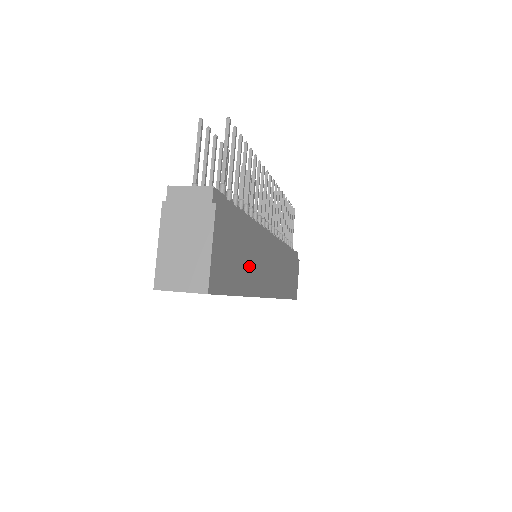
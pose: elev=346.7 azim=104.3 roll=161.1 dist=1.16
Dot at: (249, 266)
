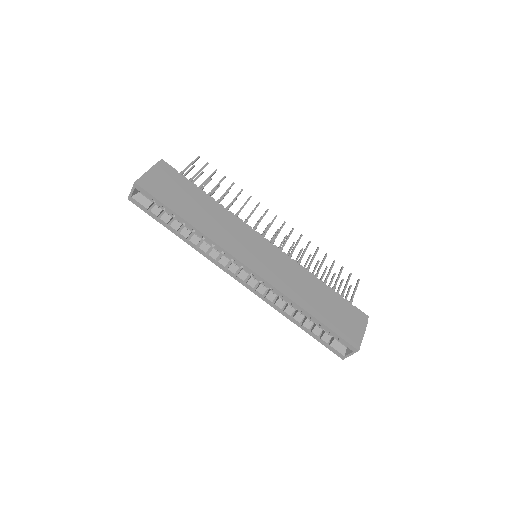
Dot at: (202, 216)
